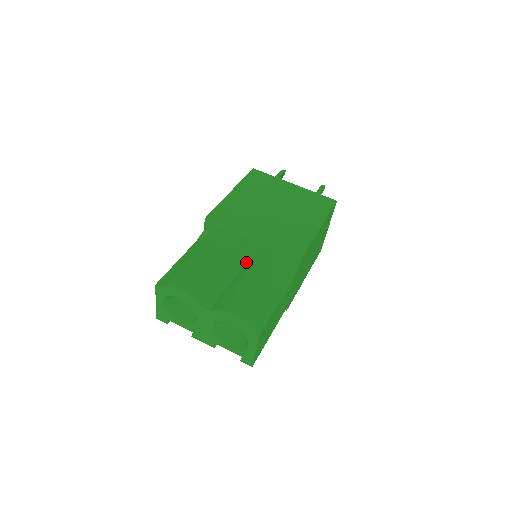
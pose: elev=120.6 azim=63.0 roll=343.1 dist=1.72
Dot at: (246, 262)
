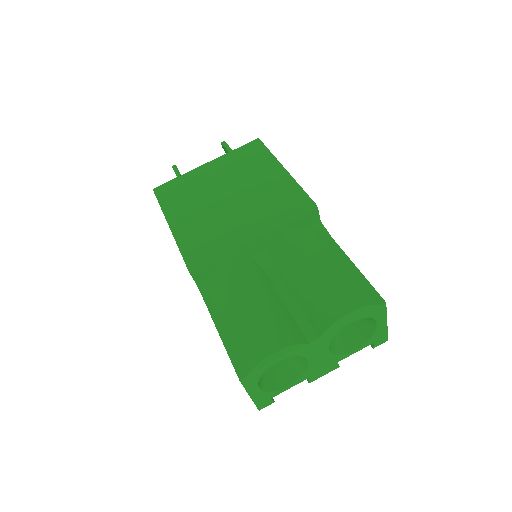
Dot at: (272, 265)
